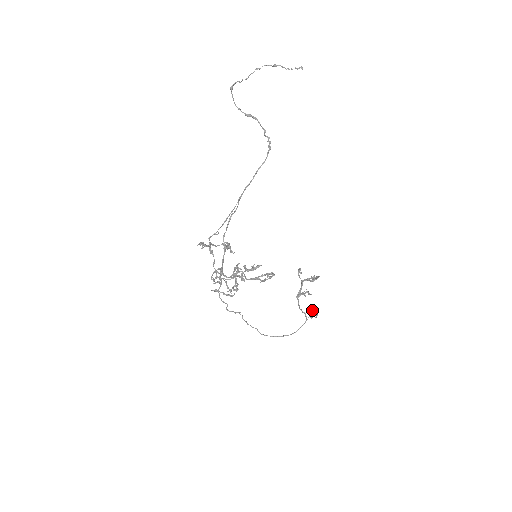
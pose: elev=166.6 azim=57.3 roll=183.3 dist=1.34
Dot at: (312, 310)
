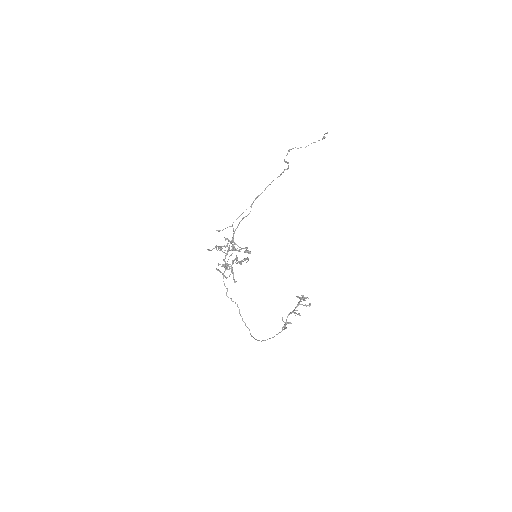
Dot at: (289, 322)
